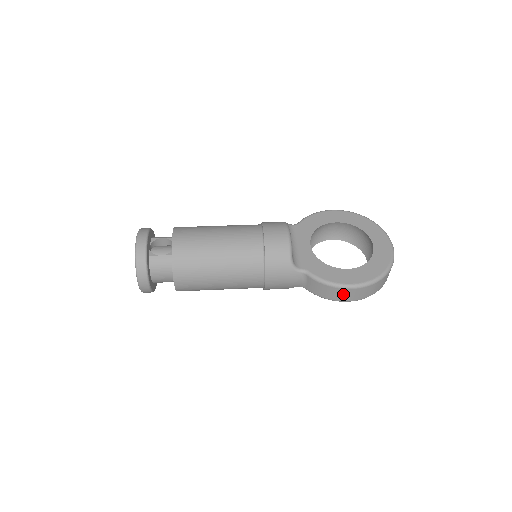
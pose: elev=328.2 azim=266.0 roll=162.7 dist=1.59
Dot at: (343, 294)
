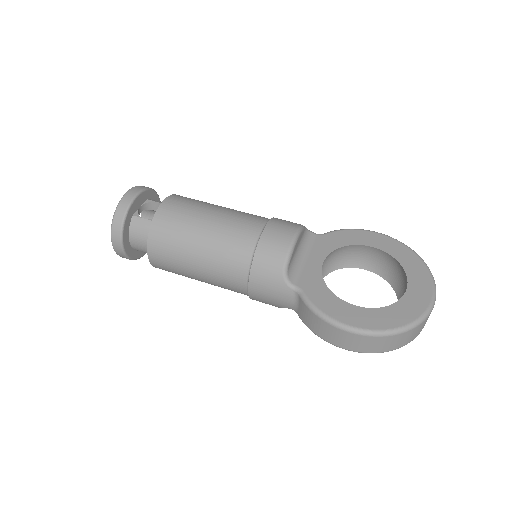
Dot at: (337, 335)
